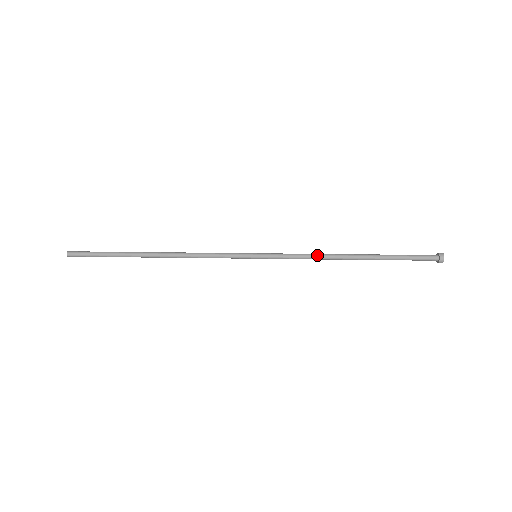
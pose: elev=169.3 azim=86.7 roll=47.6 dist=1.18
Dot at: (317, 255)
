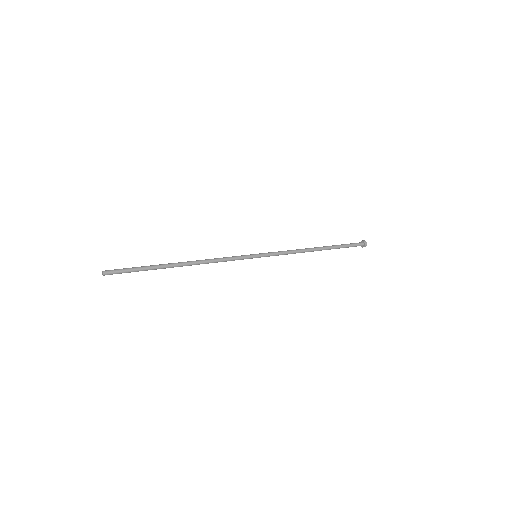
Dot at: (296, 252)
